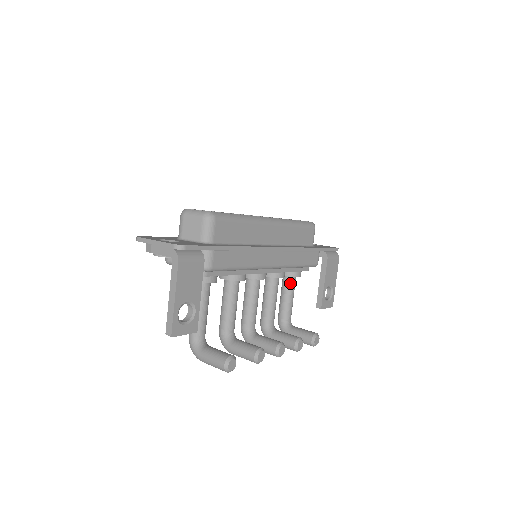
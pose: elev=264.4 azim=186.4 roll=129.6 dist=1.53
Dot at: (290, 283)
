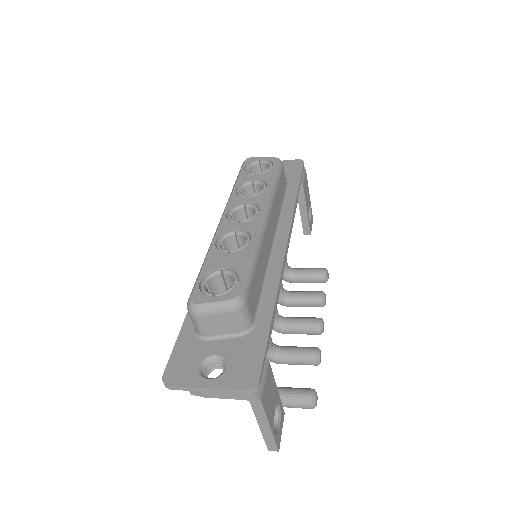
Dot at: occluded
